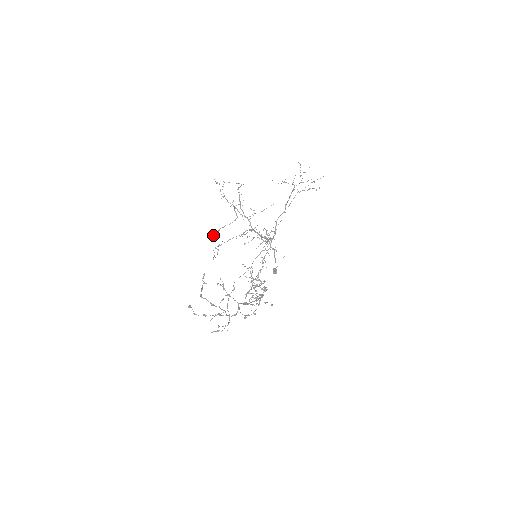
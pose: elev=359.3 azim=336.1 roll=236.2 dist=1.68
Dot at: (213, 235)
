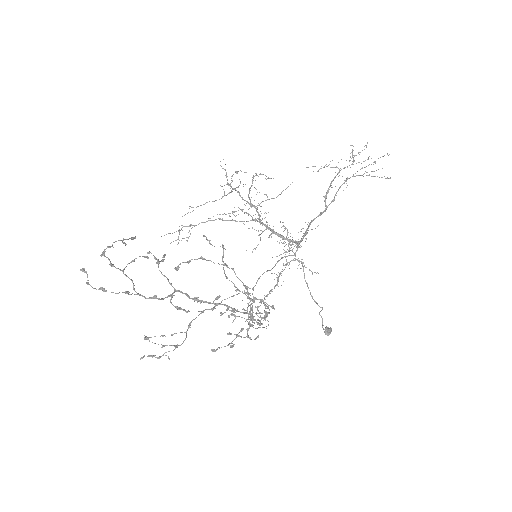
Dot at: (187, 213)
